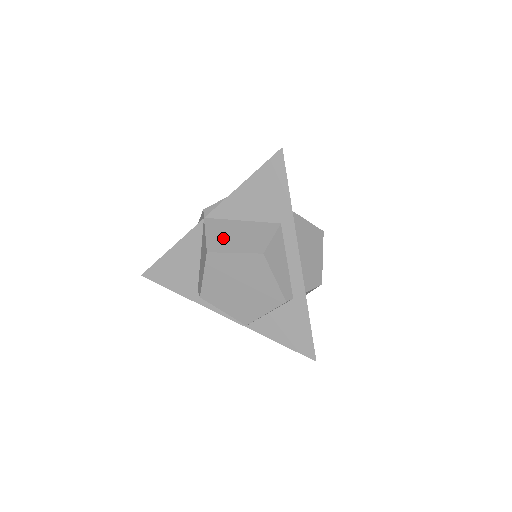
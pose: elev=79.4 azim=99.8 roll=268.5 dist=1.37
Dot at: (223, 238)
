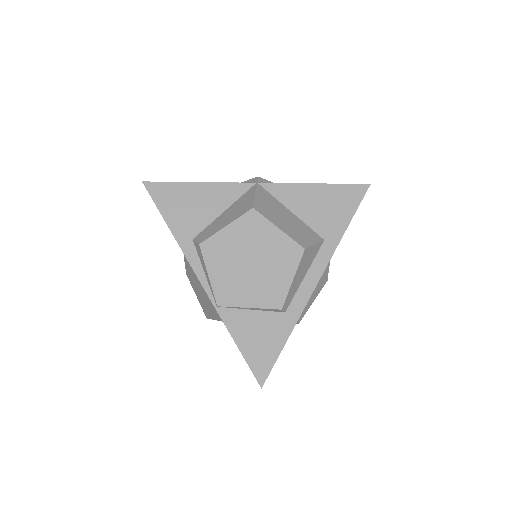
Dot at: (271, 210)
